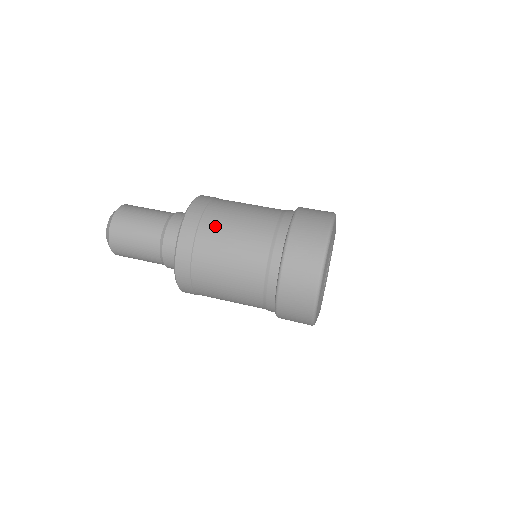
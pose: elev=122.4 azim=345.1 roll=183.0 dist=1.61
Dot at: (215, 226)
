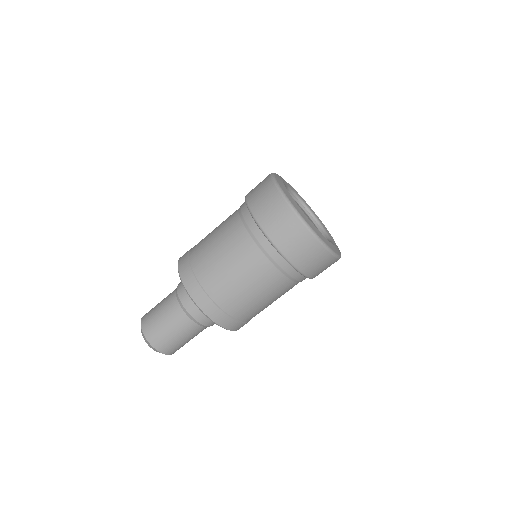
Dot at: (211, 274)
